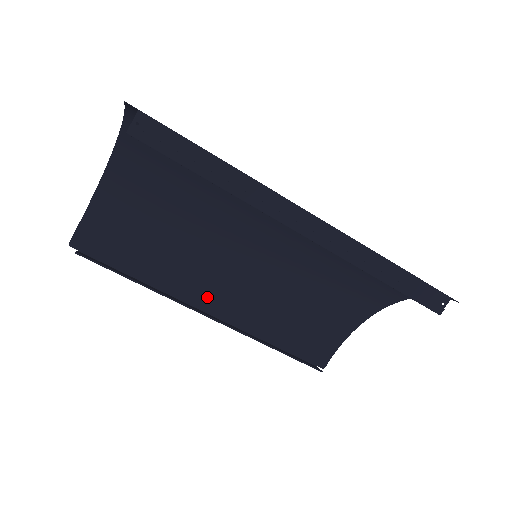
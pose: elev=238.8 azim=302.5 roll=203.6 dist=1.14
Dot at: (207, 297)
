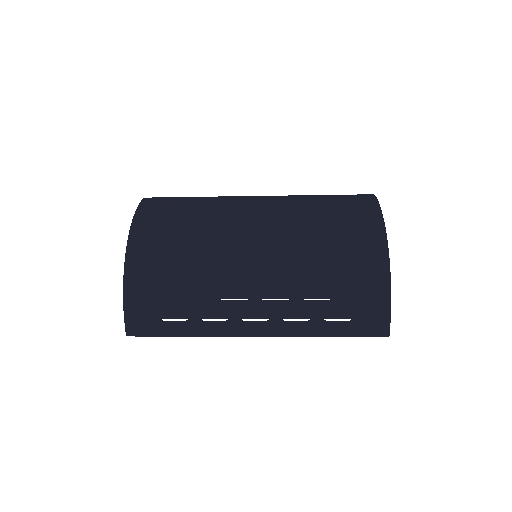
Dot at: (250, 200)
